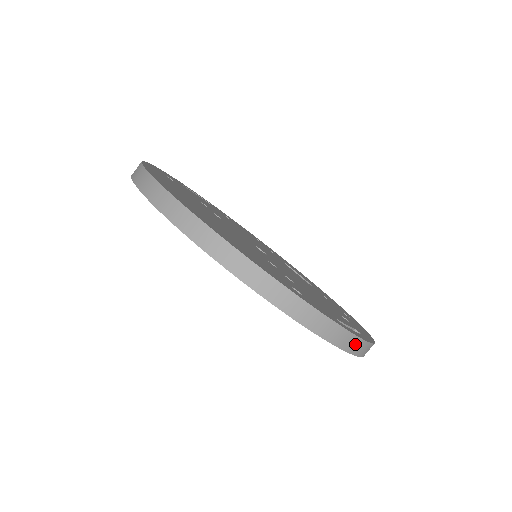
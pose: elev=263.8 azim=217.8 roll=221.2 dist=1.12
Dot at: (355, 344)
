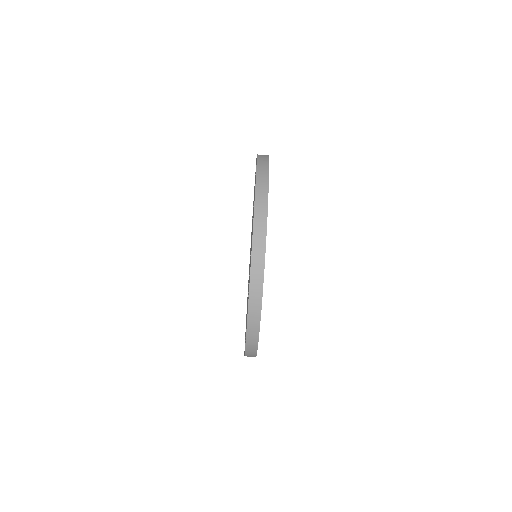
Dot at: (252, 348)
